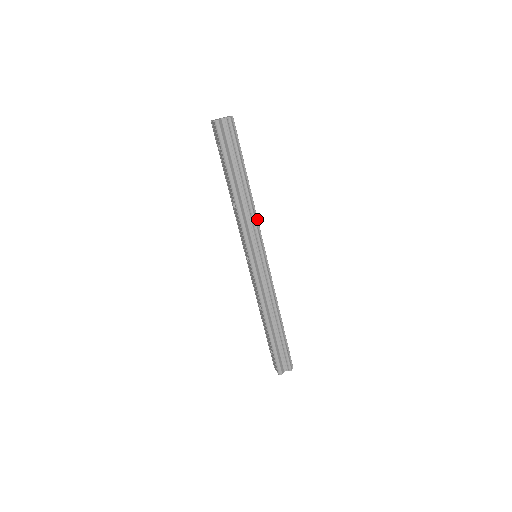
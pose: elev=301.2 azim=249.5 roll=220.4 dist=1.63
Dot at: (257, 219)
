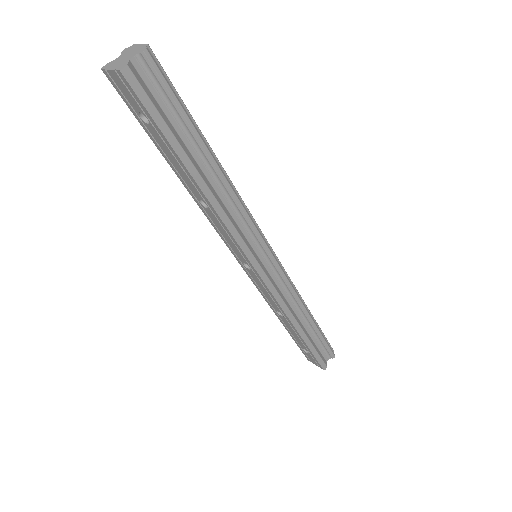
Dot at: (246, 207)
